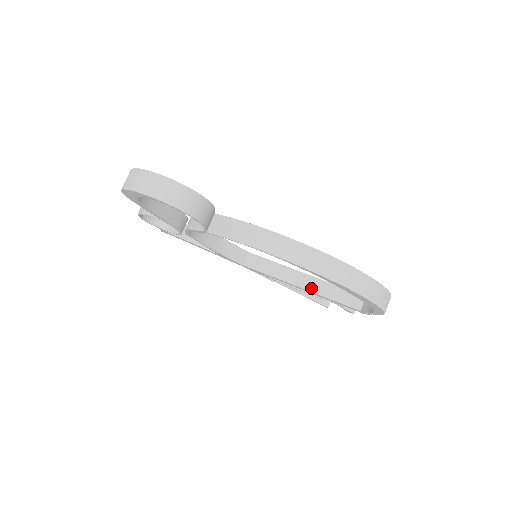
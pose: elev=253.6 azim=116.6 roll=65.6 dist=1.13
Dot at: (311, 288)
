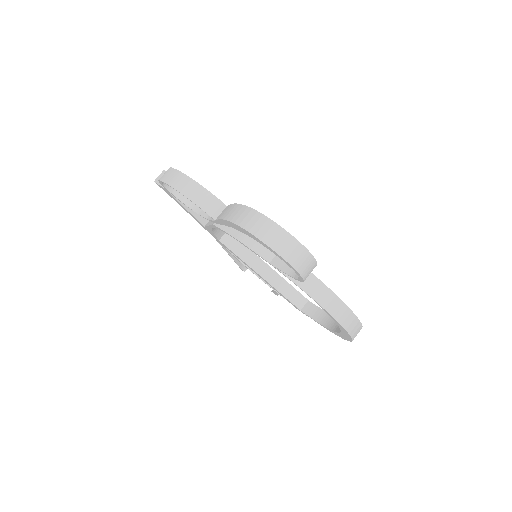
Dot at: (271, 281)
